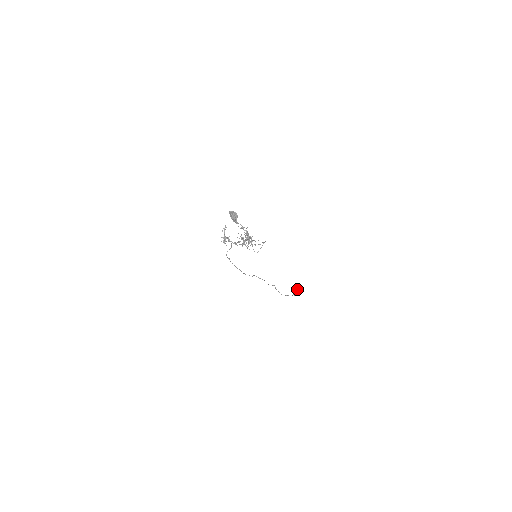
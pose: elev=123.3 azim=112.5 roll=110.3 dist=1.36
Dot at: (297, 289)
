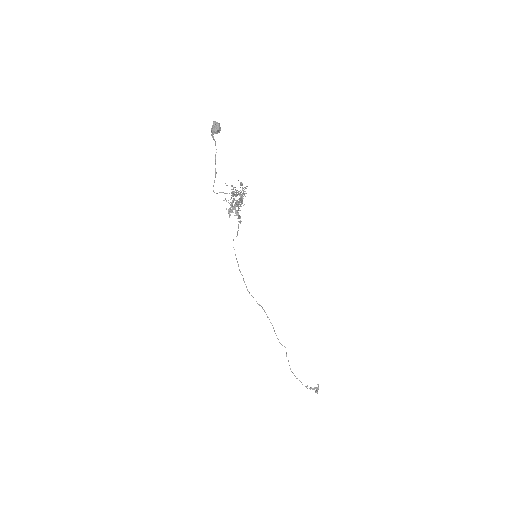
Dot at: (318, 386)
